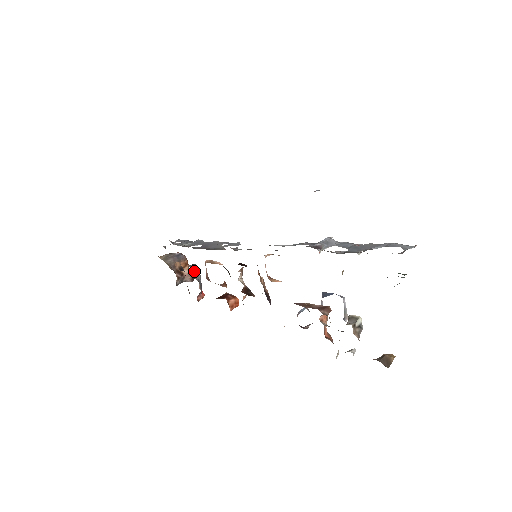
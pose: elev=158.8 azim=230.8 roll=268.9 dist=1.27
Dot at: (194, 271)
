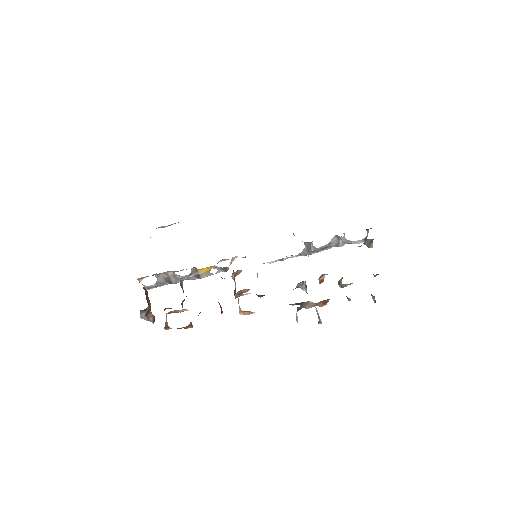
Dot at: (181, 284)
